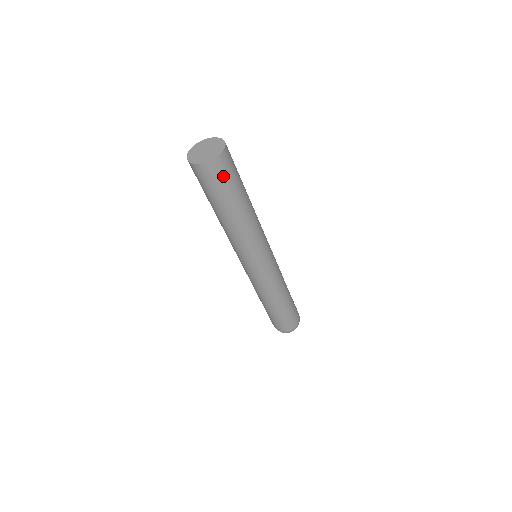
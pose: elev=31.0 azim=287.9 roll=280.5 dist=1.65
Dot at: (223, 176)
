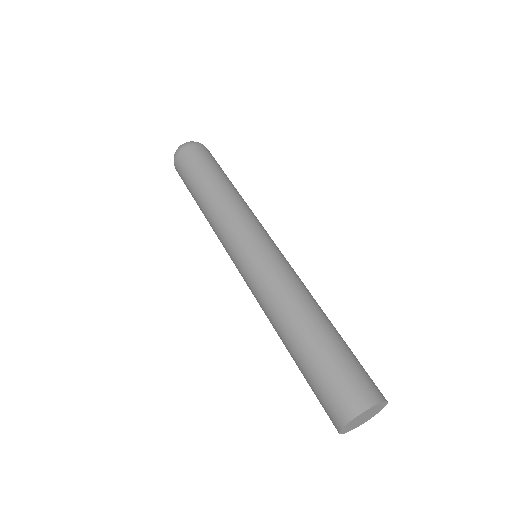
Dot at: occluded
